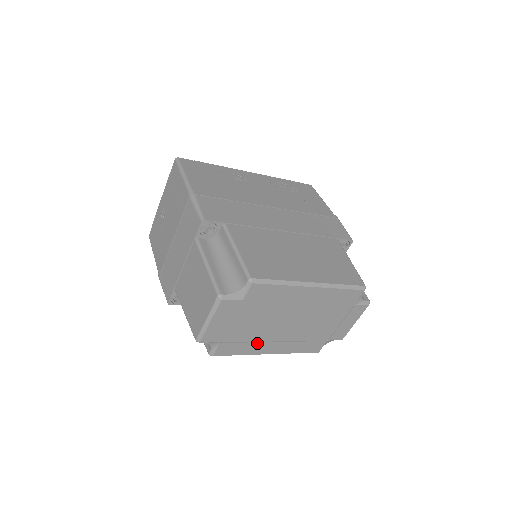
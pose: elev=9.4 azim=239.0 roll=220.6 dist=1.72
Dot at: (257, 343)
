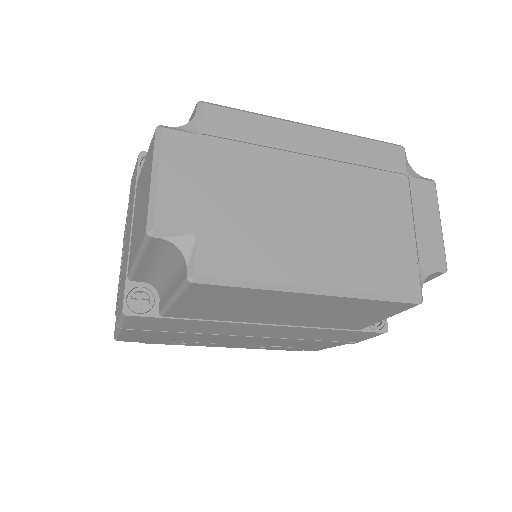
Dot at: (275, 250)
